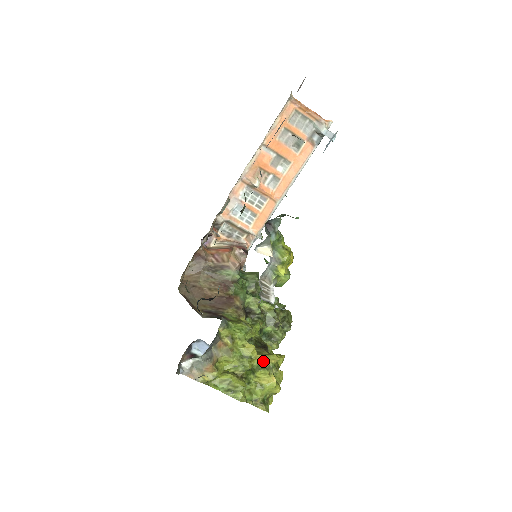
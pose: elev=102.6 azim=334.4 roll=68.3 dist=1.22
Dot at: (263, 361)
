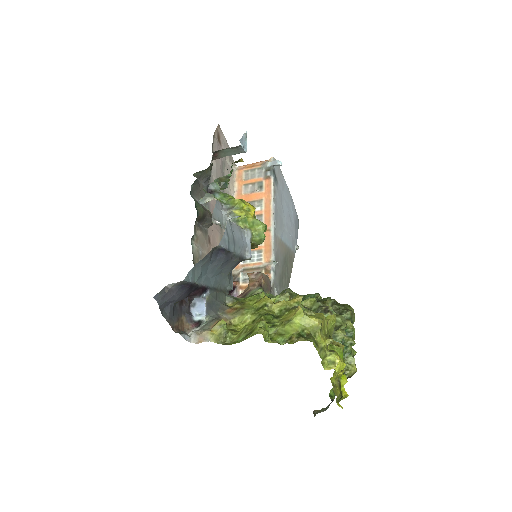
Dot at: (282, 303)
